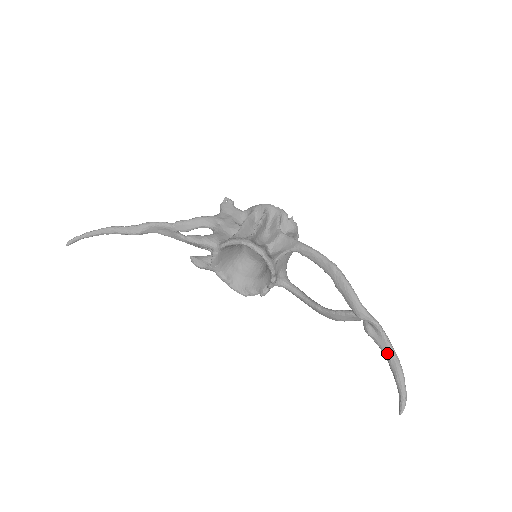
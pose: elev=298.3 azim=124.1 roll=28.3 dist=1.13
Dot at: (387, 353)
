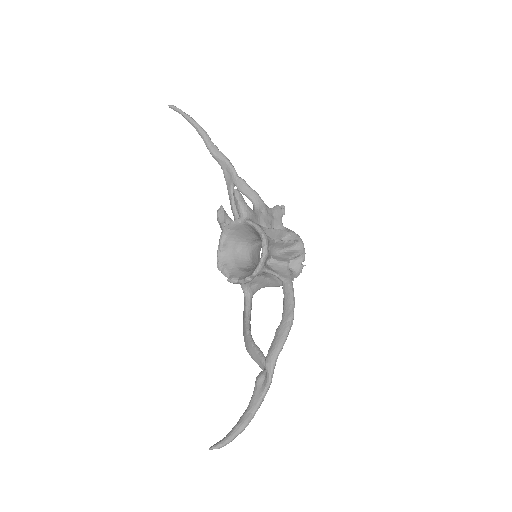
Dot at: (252, 405)
